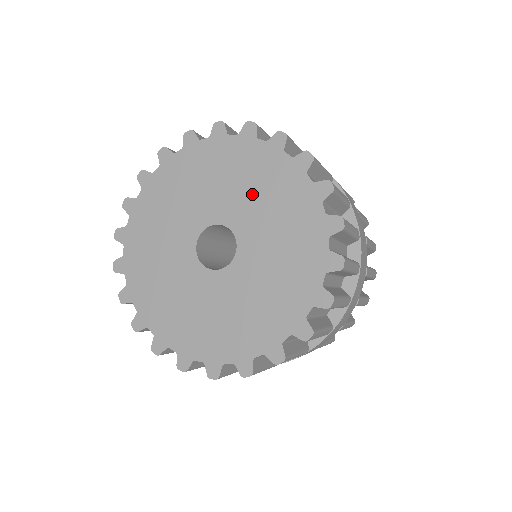
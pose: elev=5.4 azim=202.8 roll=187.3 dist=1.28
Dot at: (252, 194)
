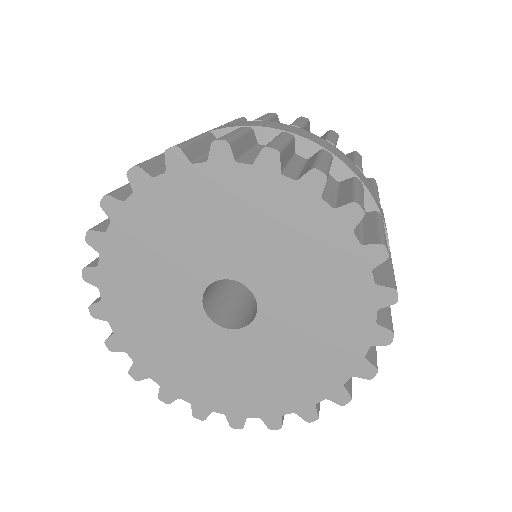
Dot at: (309, 306)
